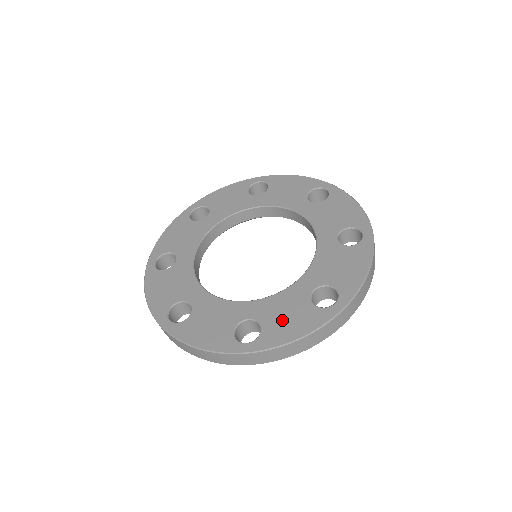
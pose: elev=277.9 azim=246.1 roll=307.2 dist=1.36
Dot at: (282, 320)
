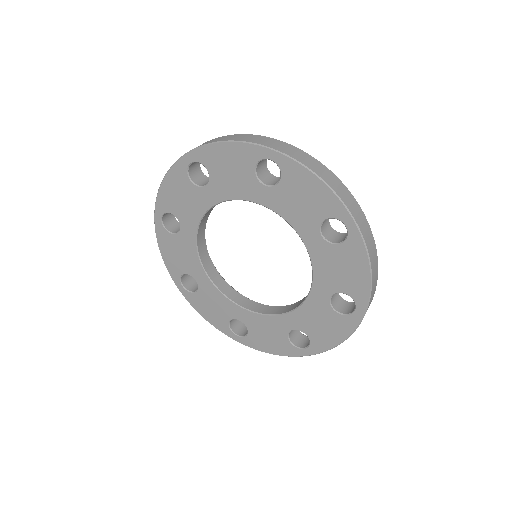
Dot at: (320, 329)
